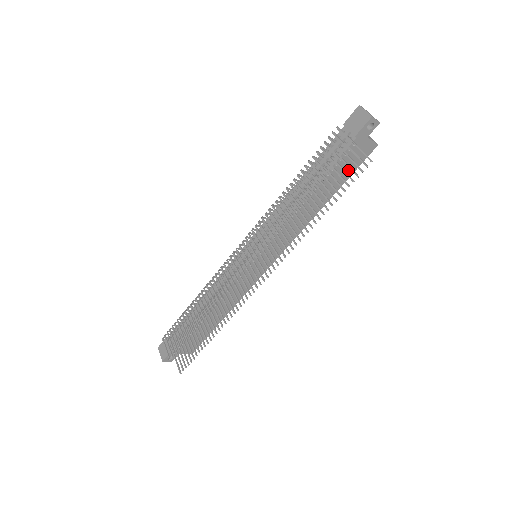
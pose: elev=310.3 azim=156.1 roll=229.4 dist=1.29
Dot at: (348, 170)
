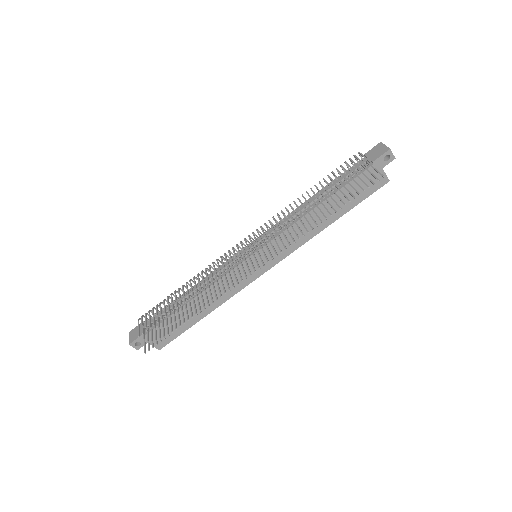
Dot at: (359, 195)
